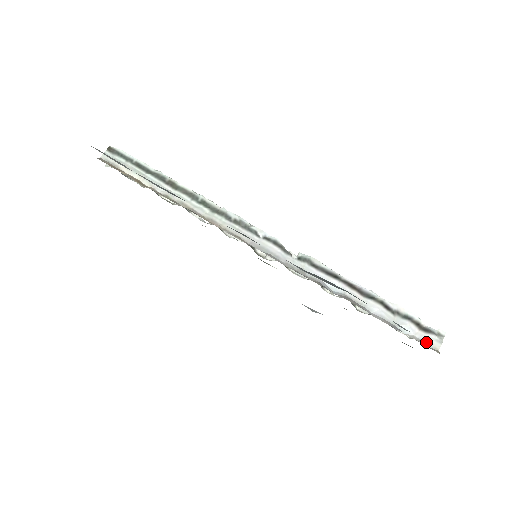
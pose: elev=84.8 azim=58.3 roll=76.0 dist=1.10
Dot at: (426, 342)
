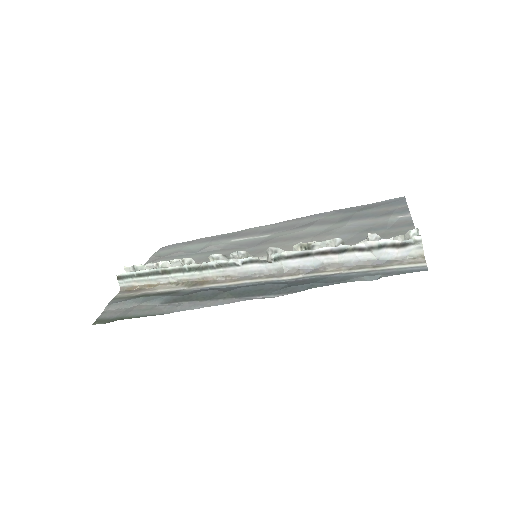
Dot at: (409, 255)
